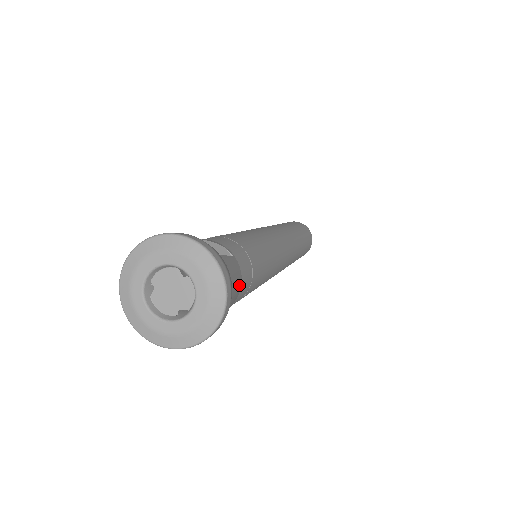
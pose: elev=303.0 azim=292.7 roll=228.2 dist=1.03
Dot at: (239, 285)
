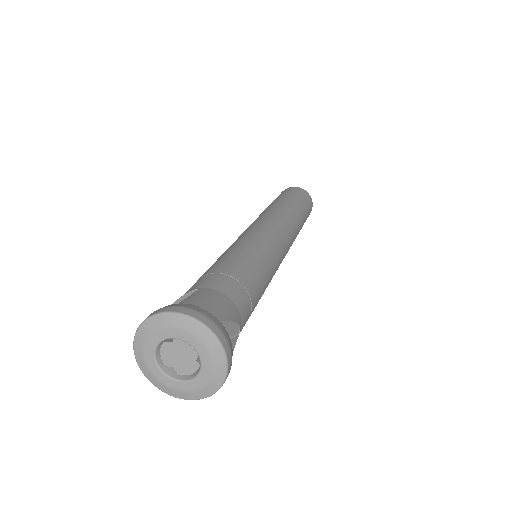
Dot at: occluded
